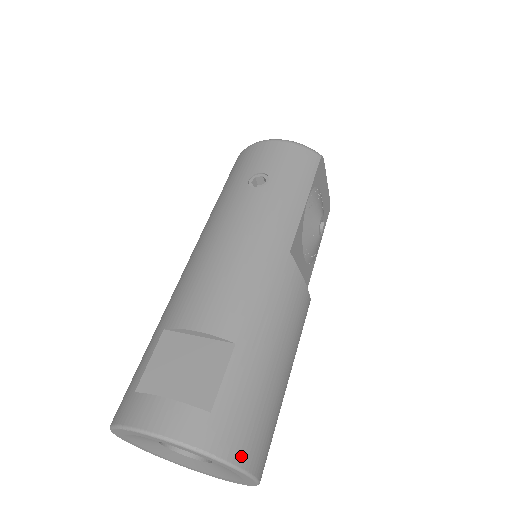
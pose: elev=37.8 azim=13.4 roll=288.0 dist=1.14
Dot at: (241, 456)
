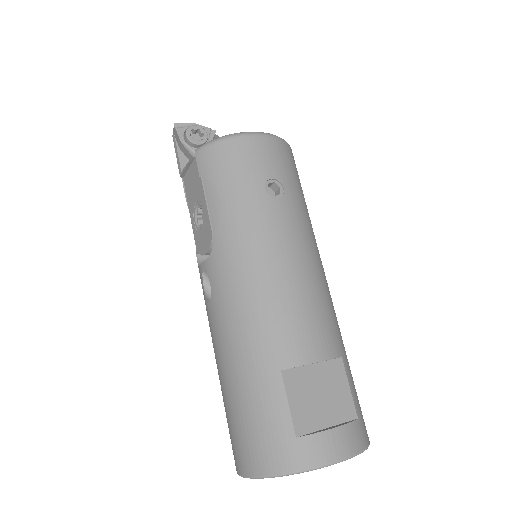
Dot at: occluded
